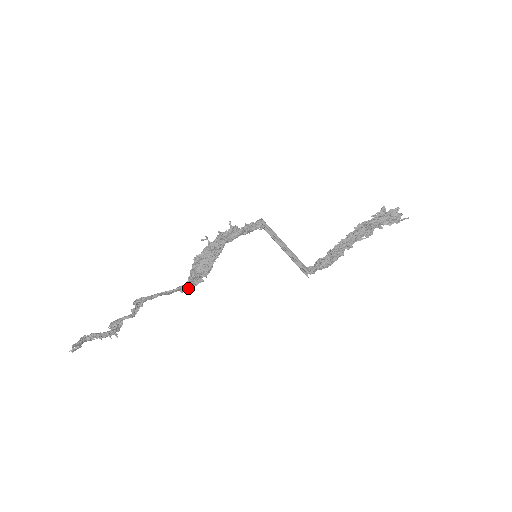
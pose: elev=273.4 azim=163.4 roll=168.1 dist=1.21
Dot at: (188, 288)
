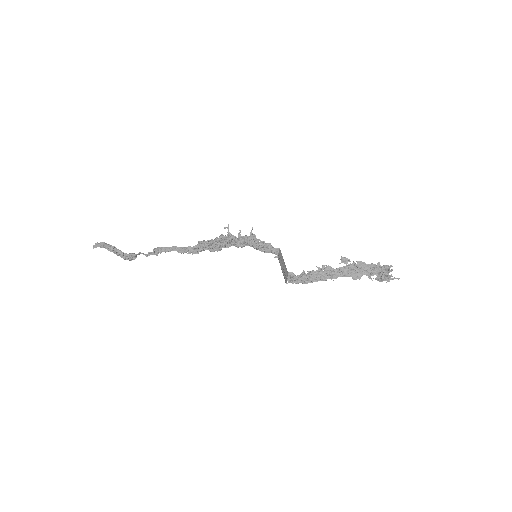
Dot at: (194, 250)
